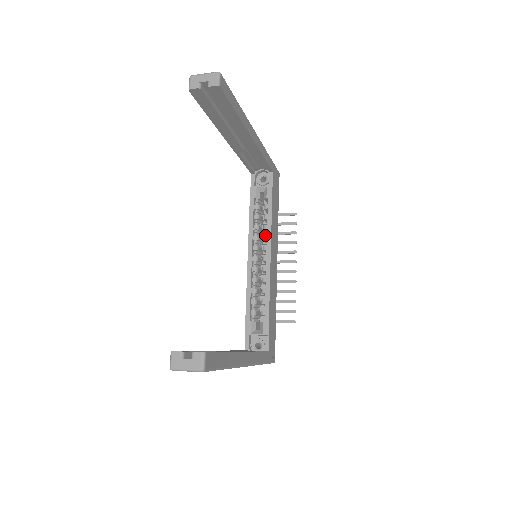
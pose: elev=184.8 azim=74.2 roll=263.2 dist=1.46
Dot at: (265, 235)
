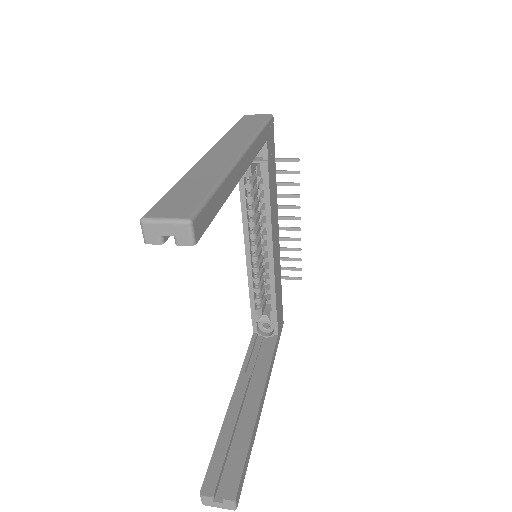
Dot at: (263, 223)
